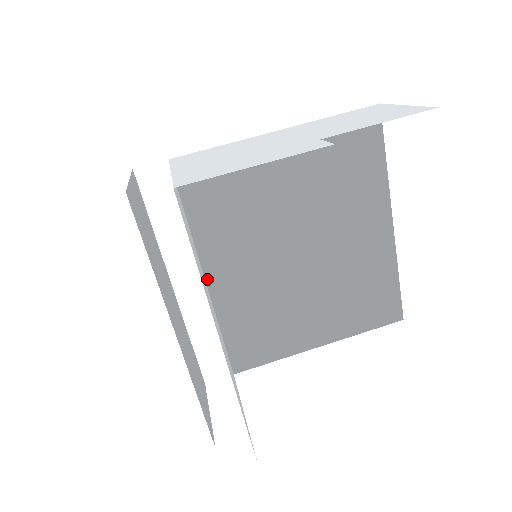
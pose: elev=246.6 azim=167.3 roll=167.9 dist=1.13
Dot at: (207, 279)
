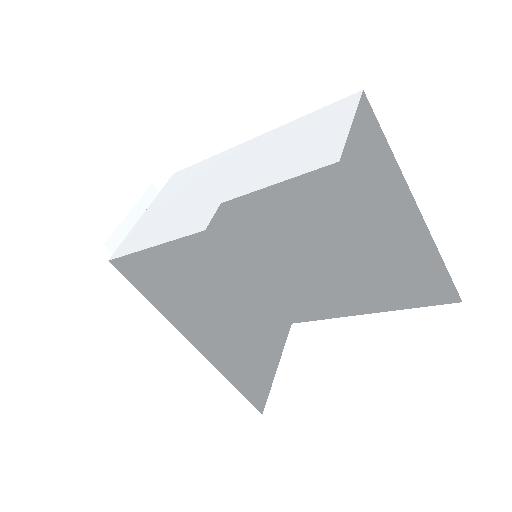
Dot at: (242, 258)
